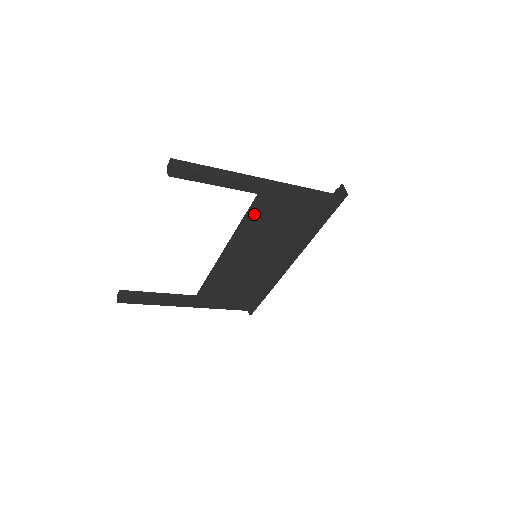
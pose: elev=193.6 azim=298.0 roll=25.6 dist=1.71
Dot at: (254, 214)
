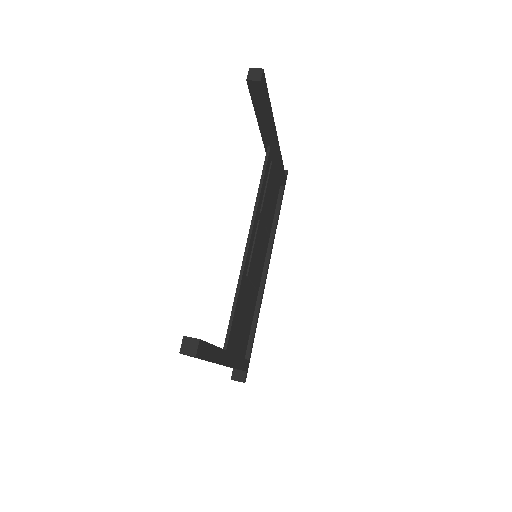
Dot at: (265, 180)
